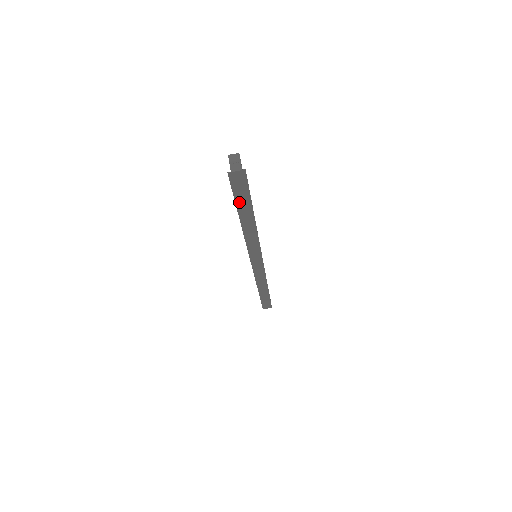
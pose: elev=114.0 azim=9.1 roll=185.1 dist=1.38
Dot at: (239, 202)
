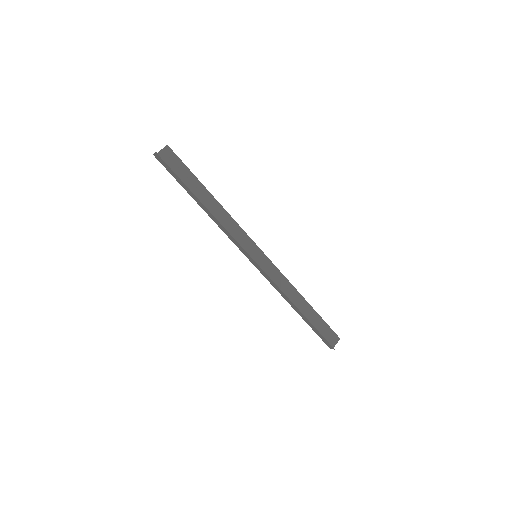
Dot at: (180, 182)
